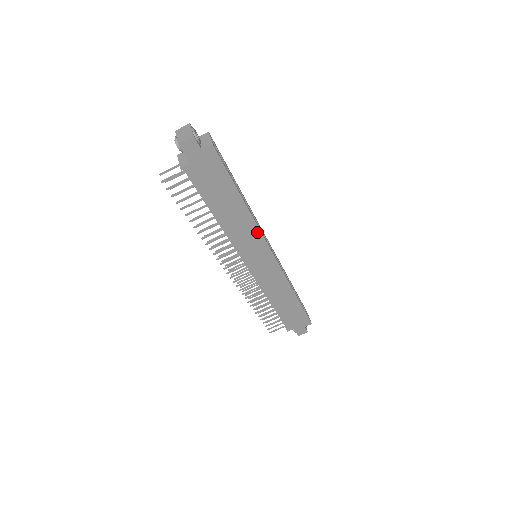
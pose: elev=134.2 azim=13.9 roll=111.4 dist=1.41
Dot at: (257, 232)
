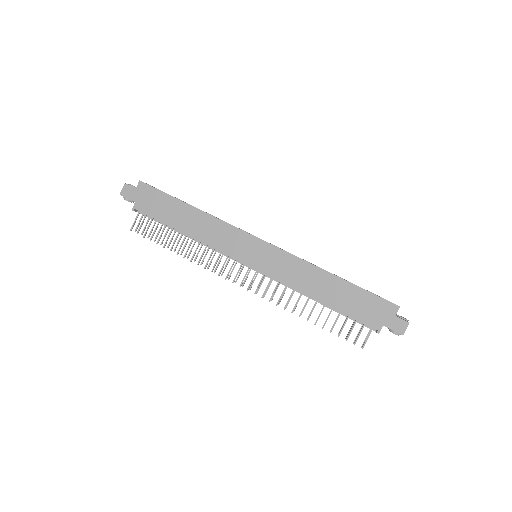
Dot at: (226, 226)
